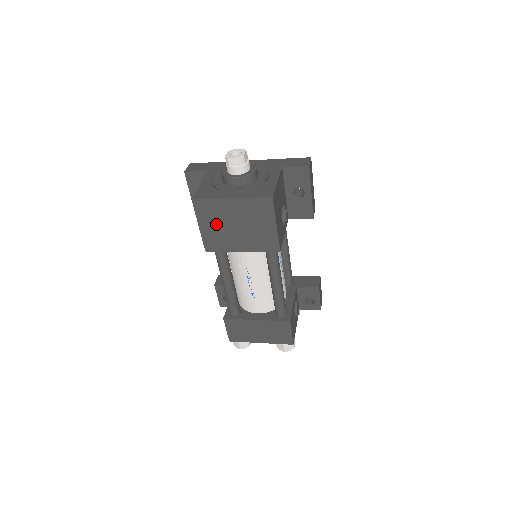
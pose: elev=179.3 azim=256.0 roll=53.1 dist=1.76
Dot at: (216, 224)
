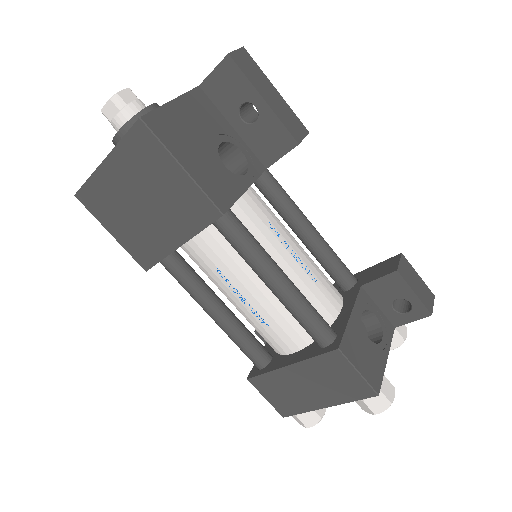
Dot at: (122, 218)
